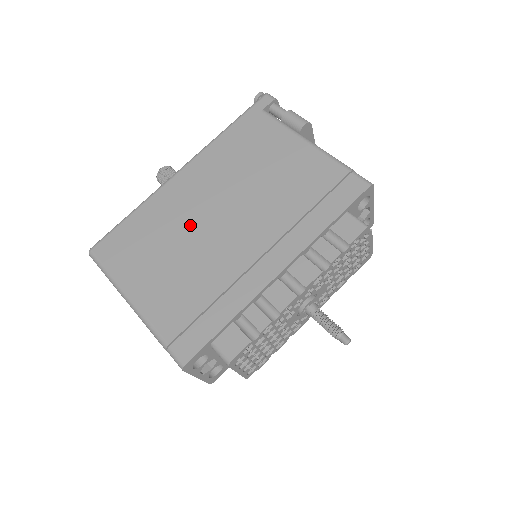
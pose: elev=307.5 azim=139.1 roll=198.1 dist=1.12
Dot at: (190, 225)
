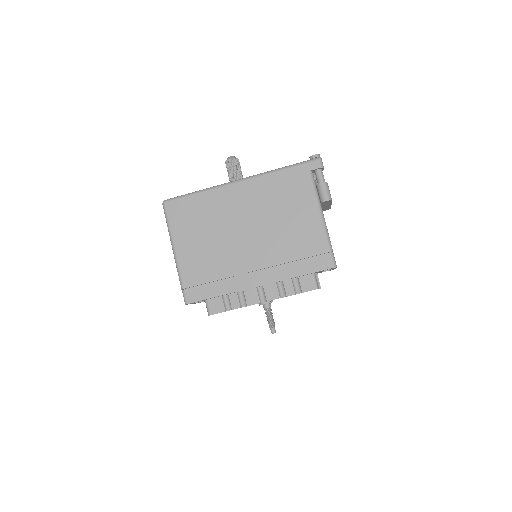
Dot at: (227, 225)
